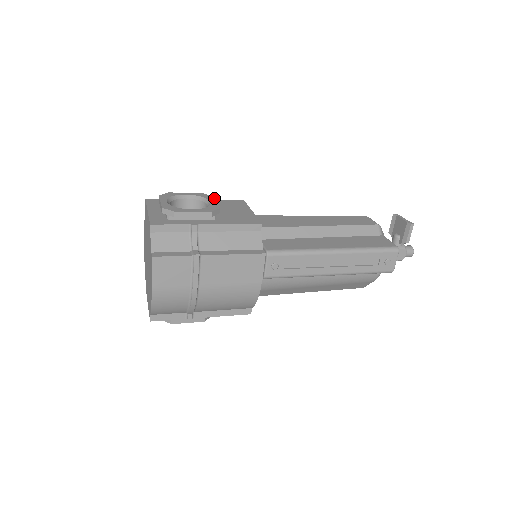
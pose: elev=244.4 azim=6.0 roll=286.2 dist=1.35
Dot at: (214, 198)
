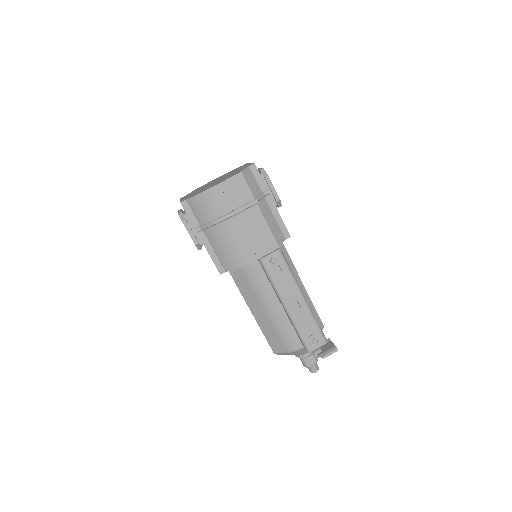
Dot at: occluded
